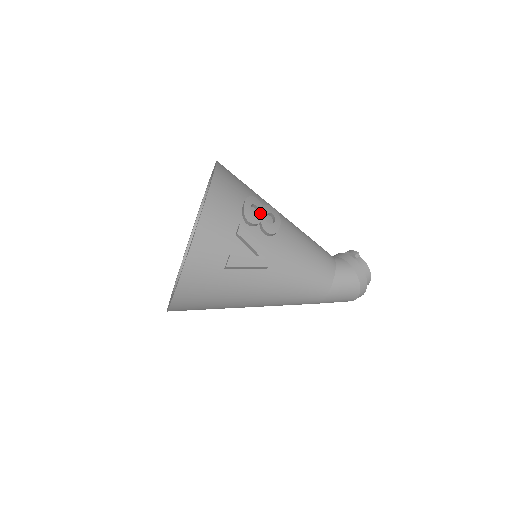
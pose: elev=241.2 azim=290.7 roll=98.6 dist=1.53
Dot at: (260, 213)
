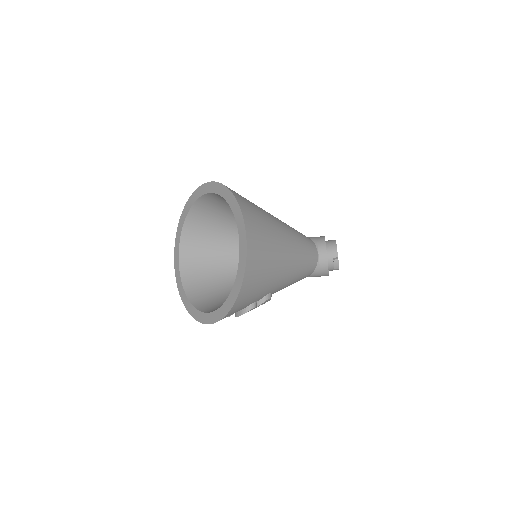
Dot at: occluded
